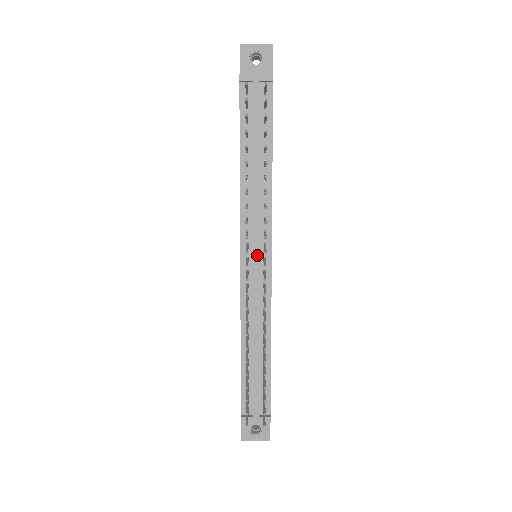
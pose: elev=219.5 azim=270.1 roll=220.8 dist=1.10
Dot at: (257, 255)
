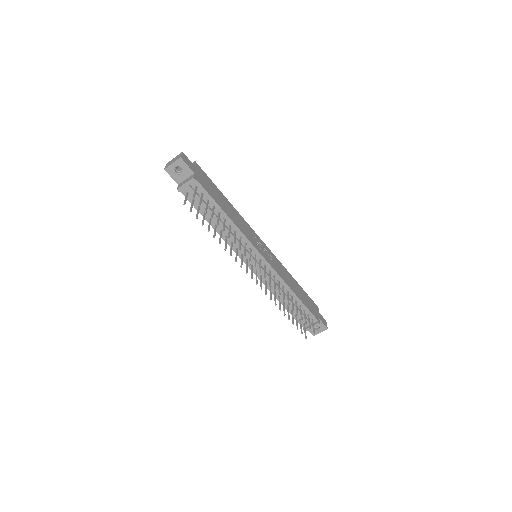
Dot at: occluded
